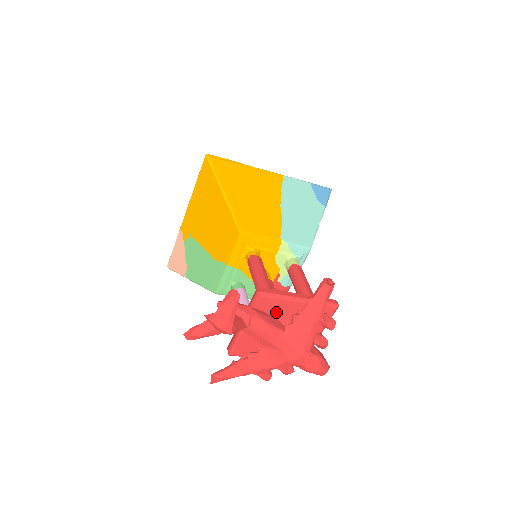
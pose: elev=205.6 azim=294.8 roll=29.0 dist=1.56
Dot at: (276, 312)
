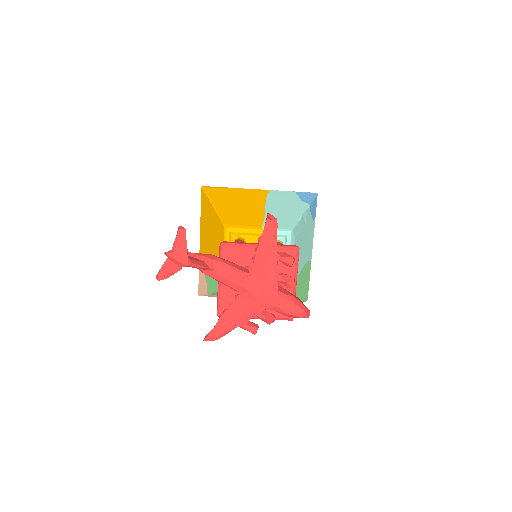
Dot at: (242, 261)
